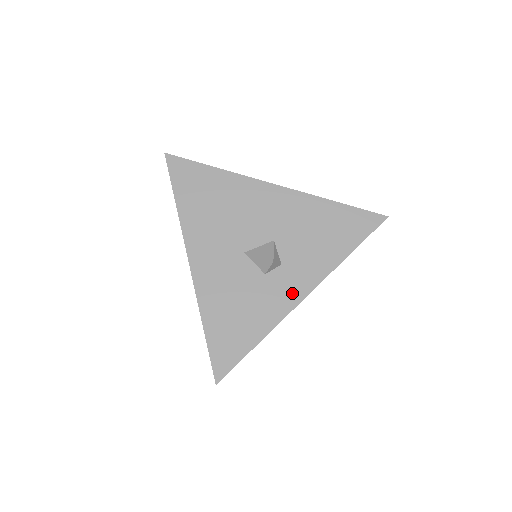
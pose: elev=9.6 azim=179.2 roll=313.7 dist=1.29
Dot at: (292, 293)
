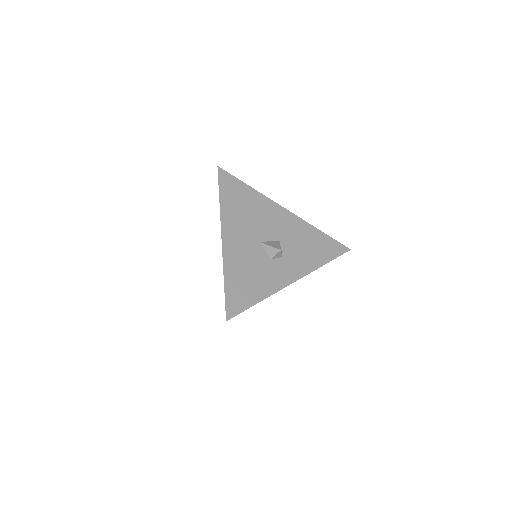
Dot at: (287, 276)
